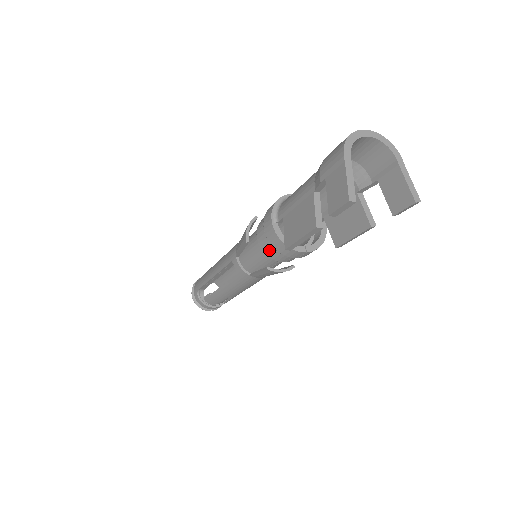
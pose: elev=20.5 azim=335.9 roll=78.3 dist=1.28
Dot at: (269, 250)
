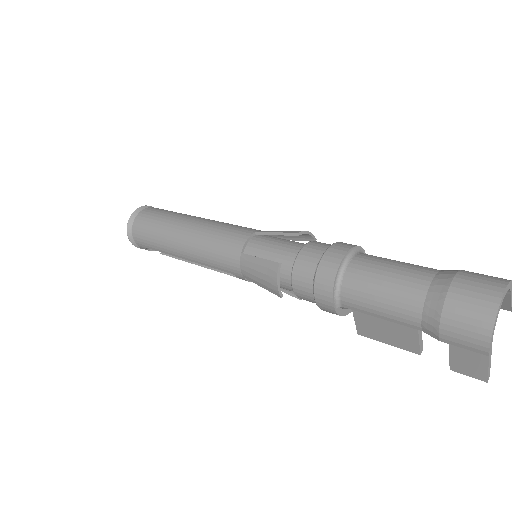
Dot at: occluded
